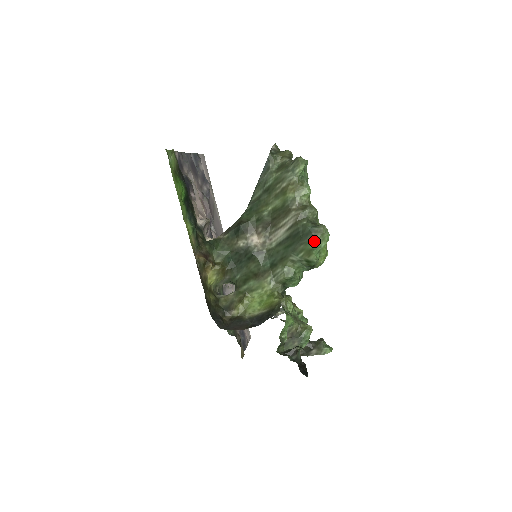
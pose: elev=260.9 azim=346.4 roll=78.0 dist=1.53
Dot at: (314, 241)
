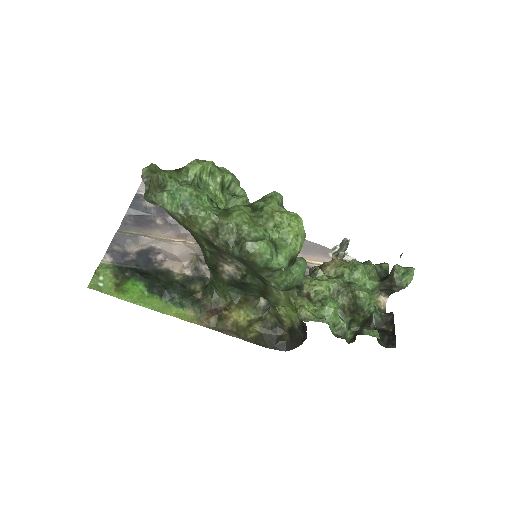
Dot at: (255, 263)
